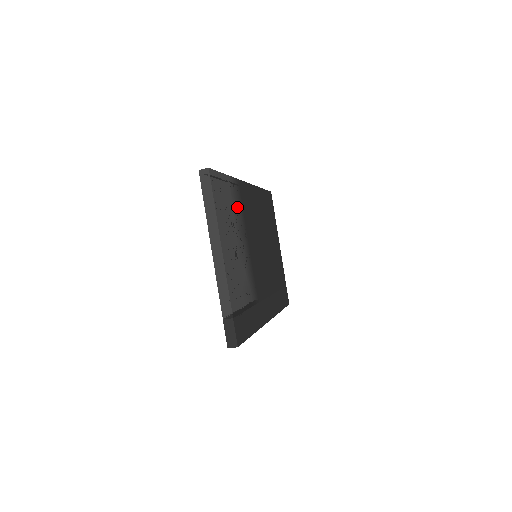
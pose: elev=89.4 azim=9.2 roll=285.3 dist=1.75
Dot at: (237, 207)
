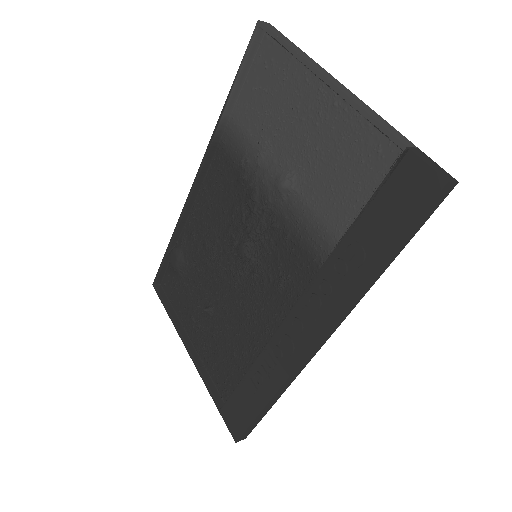
Dot at: (251, 144)
